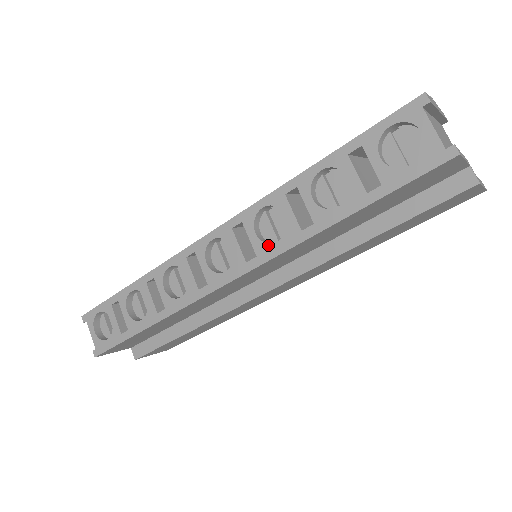
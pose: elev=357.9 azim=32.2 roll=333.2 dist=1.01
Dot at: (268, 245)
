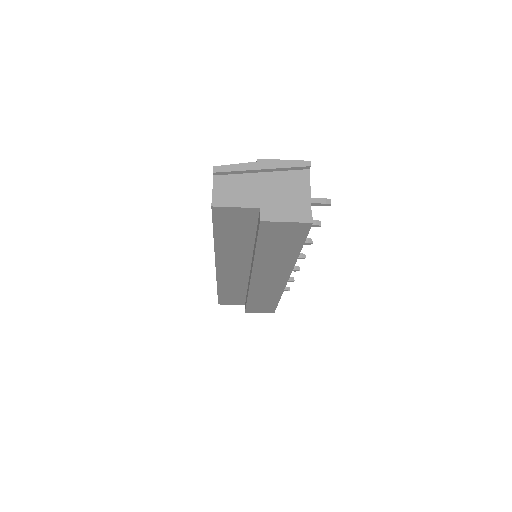
Dot at: occluded
